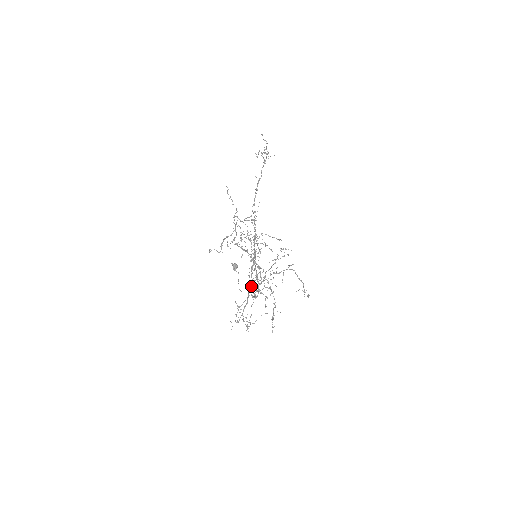
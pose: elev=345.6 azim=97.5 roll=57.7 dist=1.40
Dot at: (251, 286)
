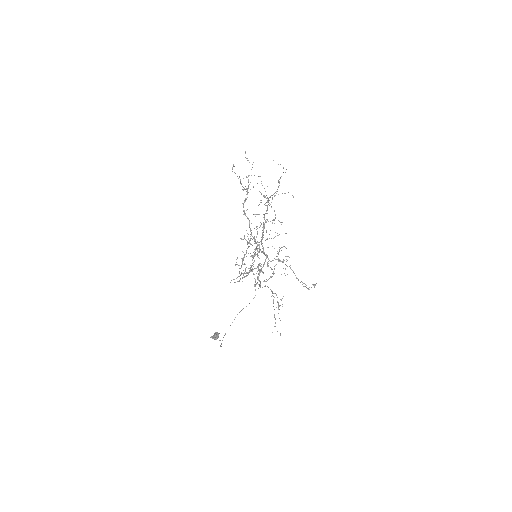
Dot at: (263, 231)
